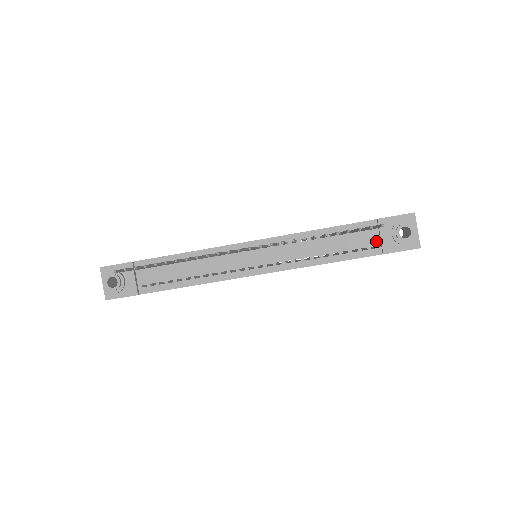
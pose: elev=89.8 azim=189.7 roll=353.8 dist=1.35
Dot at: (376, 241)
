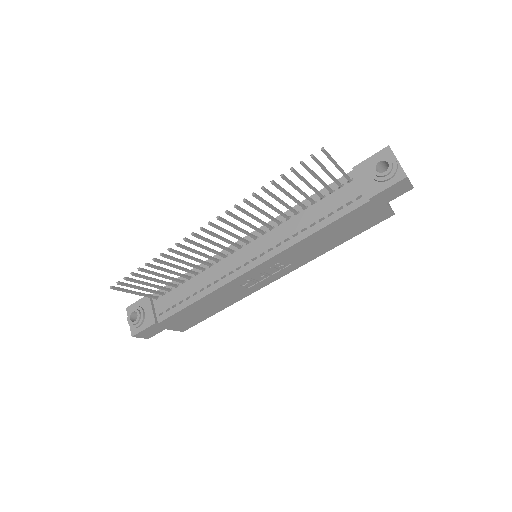
Dot at: (359, 191)
